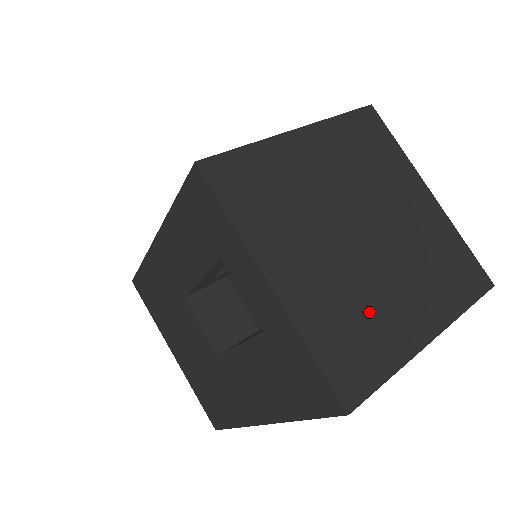
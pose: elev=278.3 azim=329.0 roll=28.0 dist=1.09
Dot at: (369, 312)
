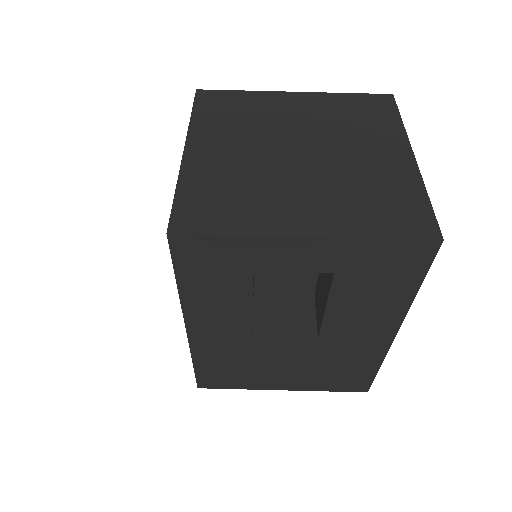
Dot at: (368, 183)
